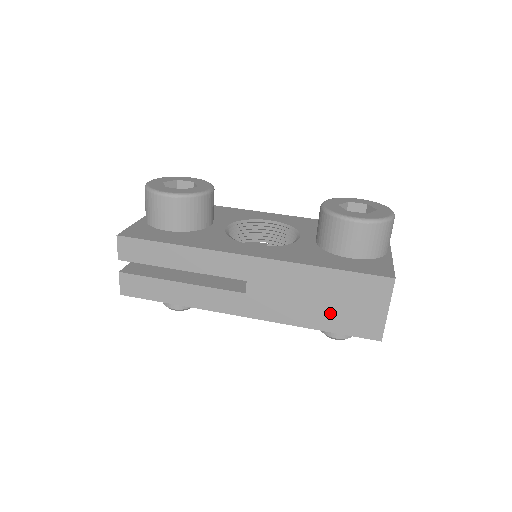
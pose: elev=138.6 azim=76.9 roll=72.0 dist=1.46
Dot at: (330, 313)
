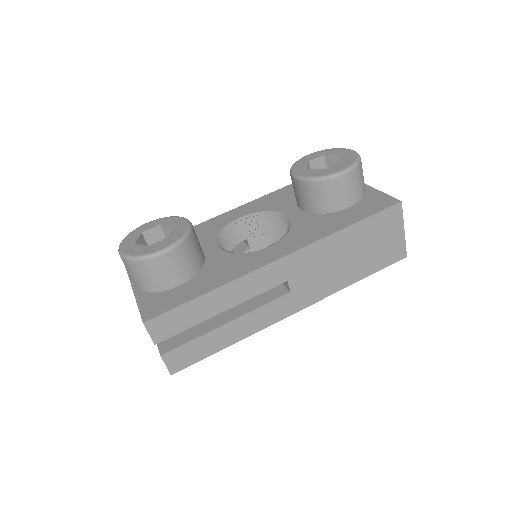
Dot at: (363, 261)
